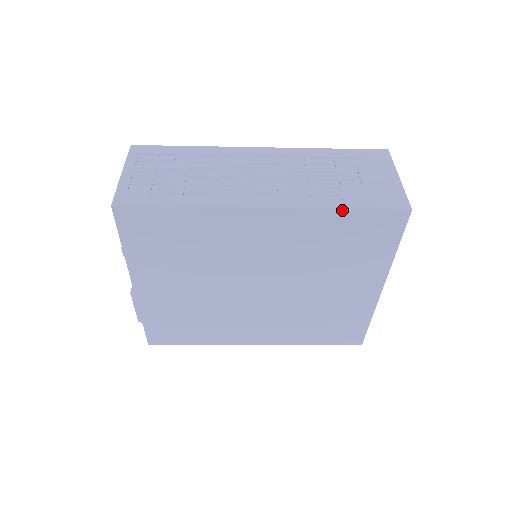
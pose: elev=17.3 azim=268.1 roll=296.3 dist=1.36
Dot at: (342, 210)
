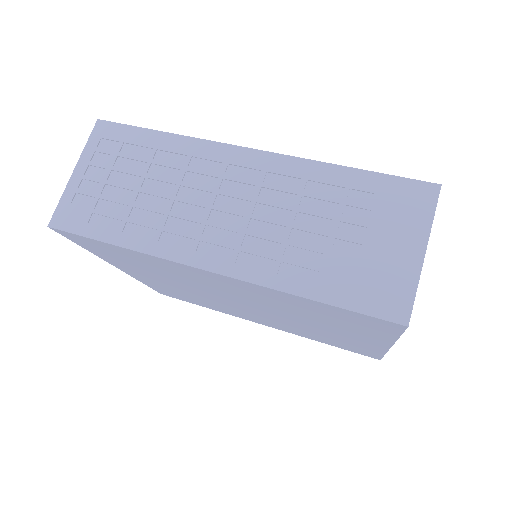
Dot at: (307, 299)
